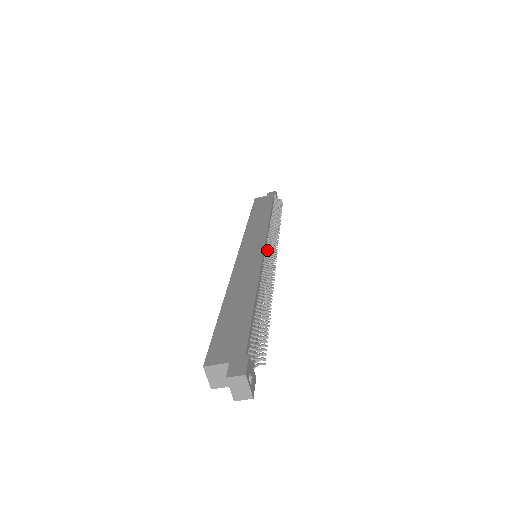
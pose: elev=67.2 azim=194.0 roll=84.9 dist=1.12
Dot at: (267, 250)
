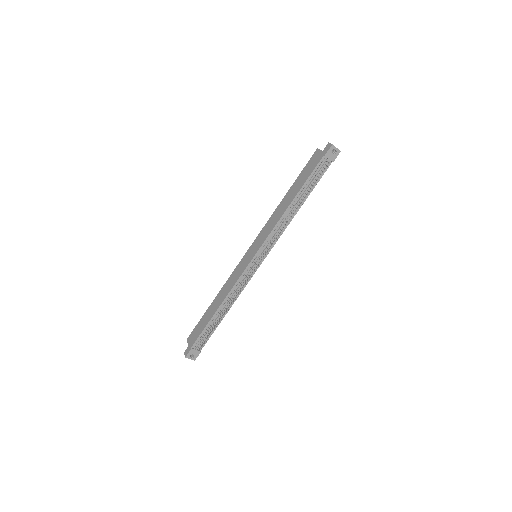
Dot at: (255, 260)
